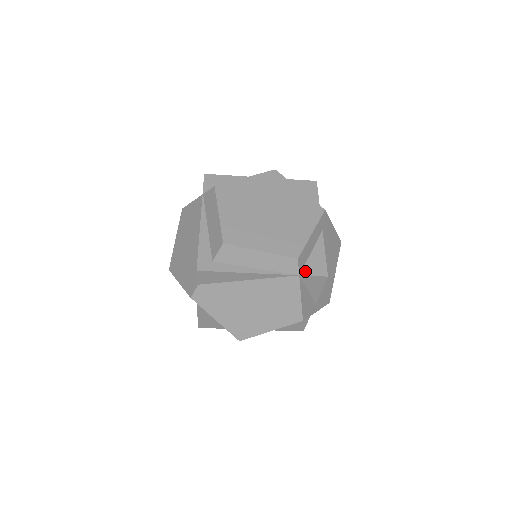
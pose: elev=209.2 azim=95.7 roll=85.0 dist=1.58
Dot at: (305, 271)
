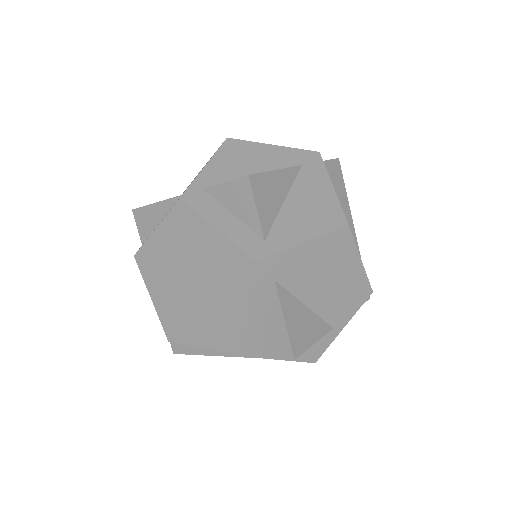
Dot at: (267, 352)
